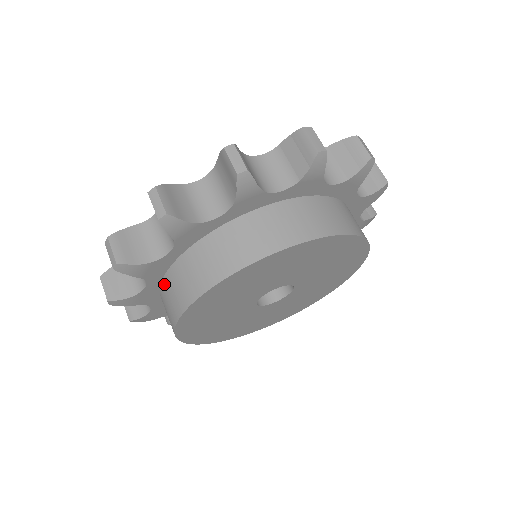
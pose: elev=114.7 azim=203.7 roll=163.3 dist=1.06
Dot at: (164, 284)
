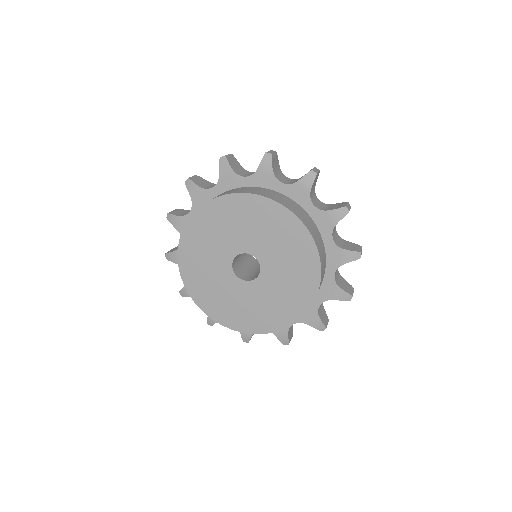
Dot at: occluded
